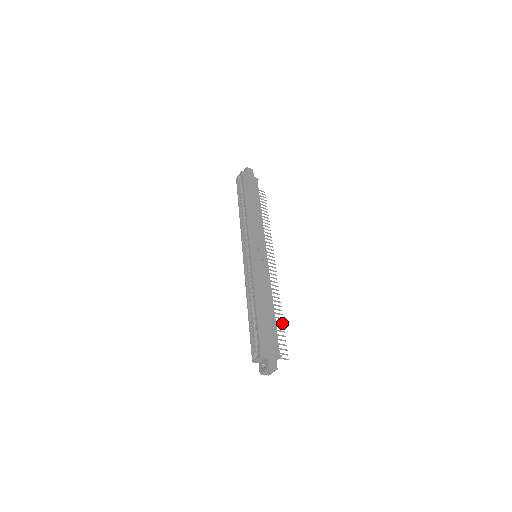
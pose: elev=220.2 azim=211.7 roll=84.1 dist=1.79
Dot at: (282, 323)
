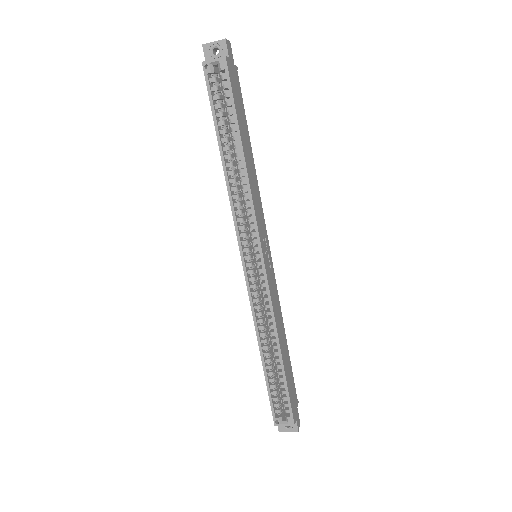
Dot at: occluded
